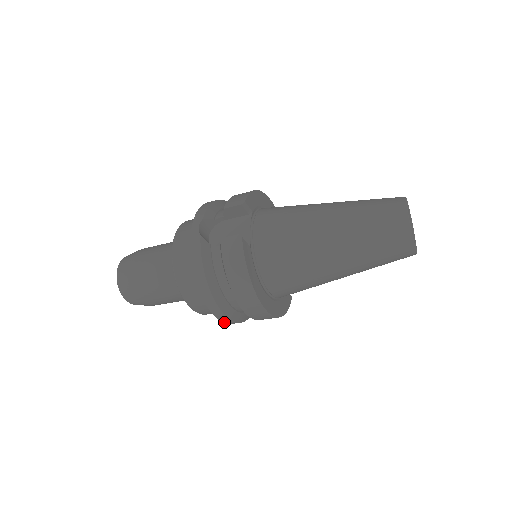
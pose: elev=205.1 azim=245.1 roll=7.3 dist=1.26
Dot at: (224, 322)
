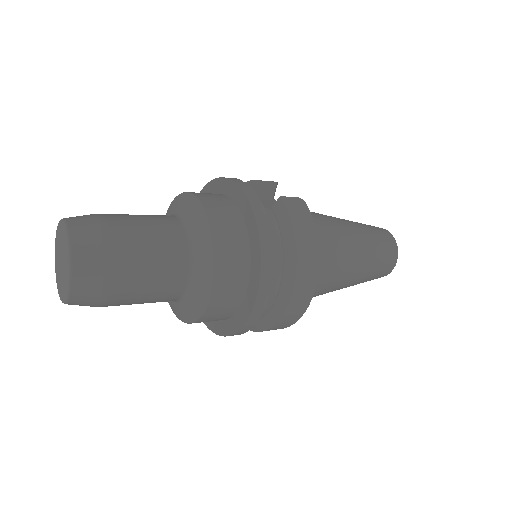
Dot at: (252, 313)
